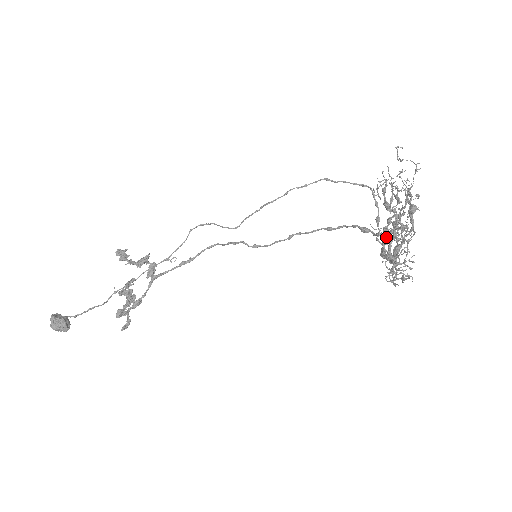
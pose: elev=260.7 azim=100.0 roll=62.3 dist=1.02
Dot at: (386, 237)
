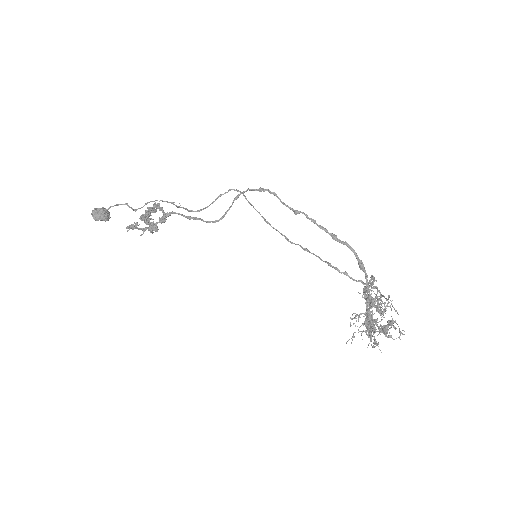
Dot at: occluded
